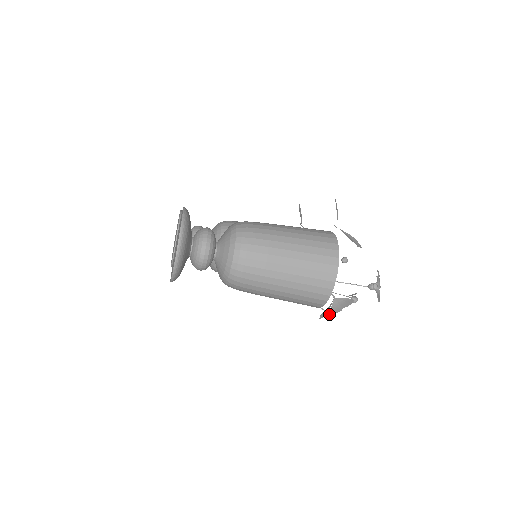
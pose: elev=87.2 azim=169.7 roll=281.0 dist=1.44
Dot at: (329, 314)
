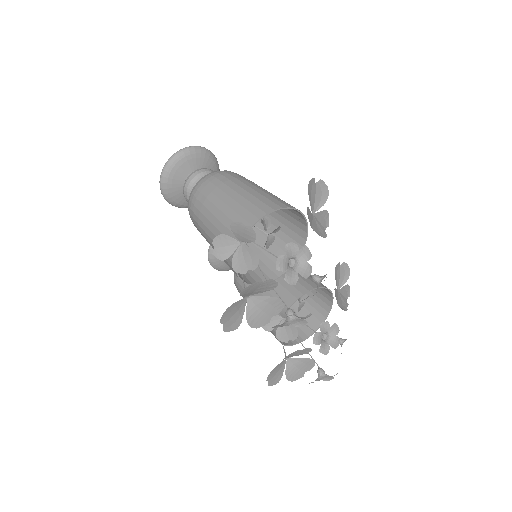
Dot at: (246, 296)
